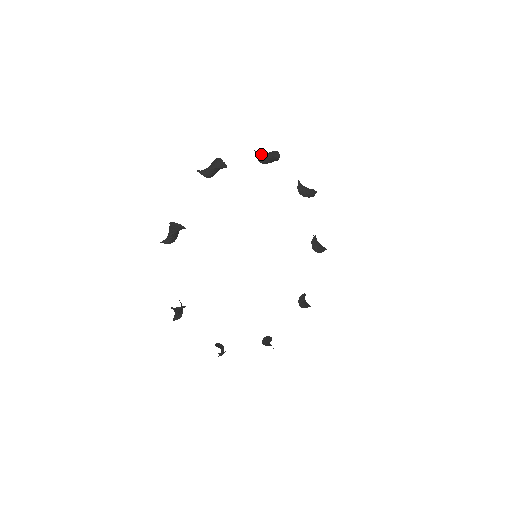
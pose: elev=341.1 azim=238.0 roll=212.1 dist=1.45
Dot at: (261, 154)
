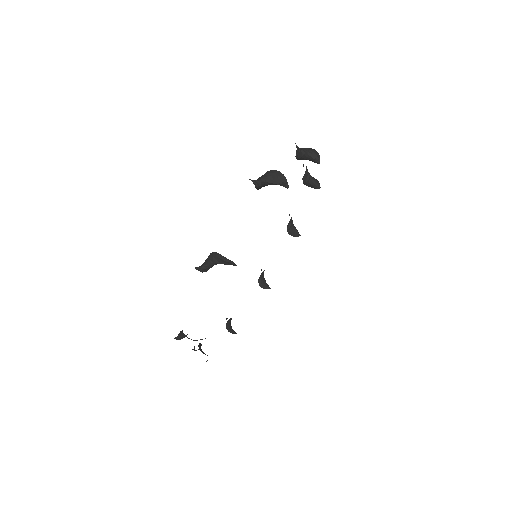
Dot at: (262, 183)
